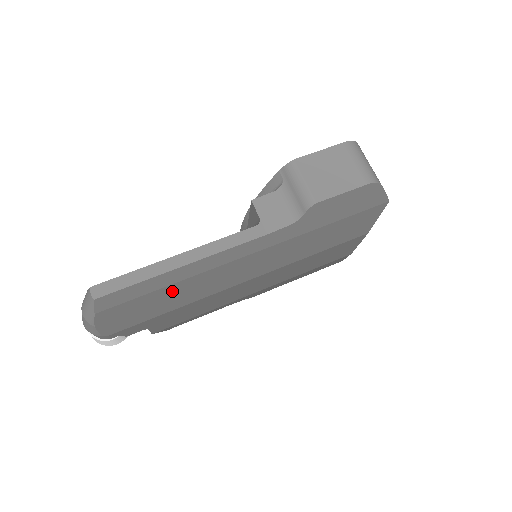
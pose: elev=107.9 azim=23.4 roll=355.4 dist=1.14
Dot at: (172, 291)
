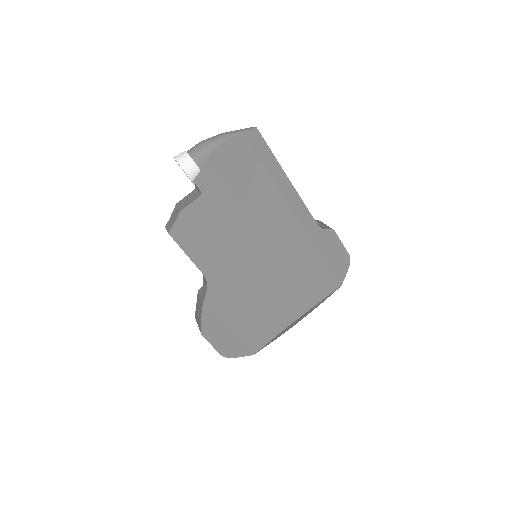
Dot at: (261, 181)
